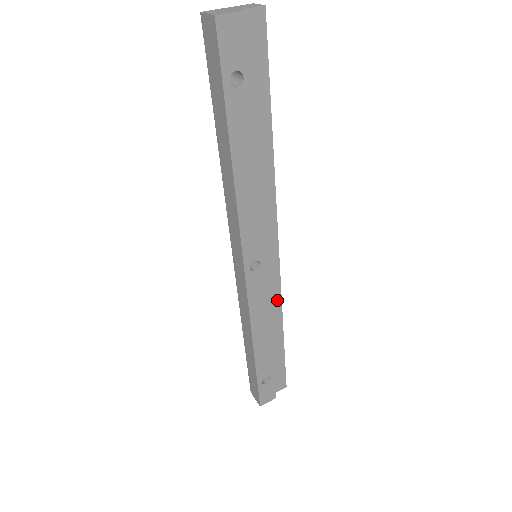
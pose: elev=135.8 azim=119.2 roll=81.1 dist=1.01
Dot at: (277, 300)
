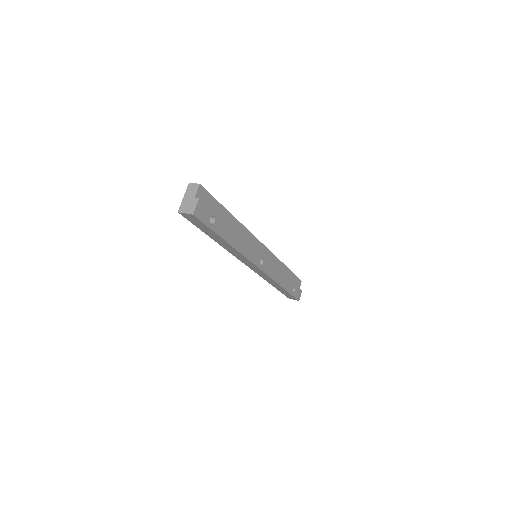
Dot at: (275, 259)
